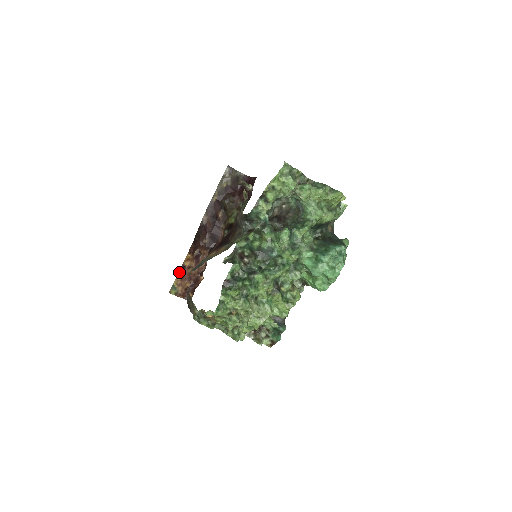
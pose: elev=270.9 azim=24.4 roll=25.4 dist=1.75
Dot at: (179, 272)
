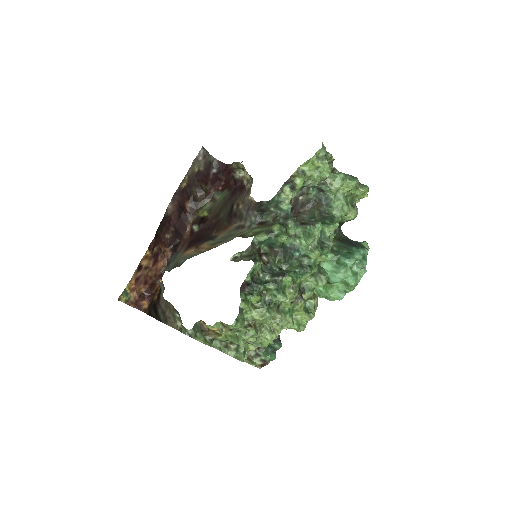
Dot at: (134, 273)
